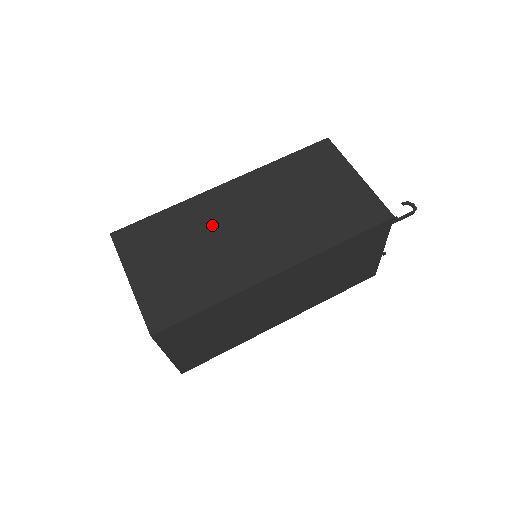
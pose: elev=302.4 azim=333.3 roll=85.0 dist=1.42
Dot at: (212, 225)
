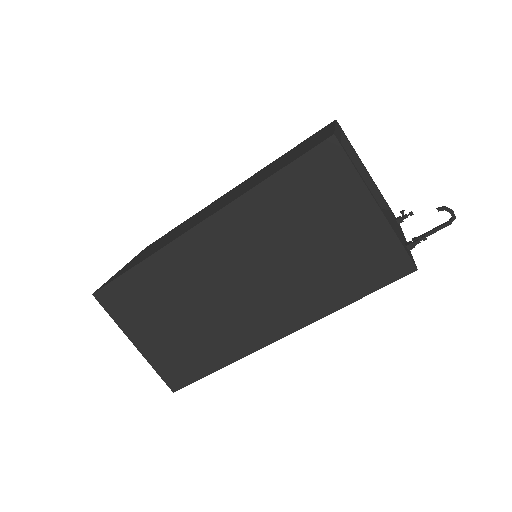
Dot at: (199, 284)
